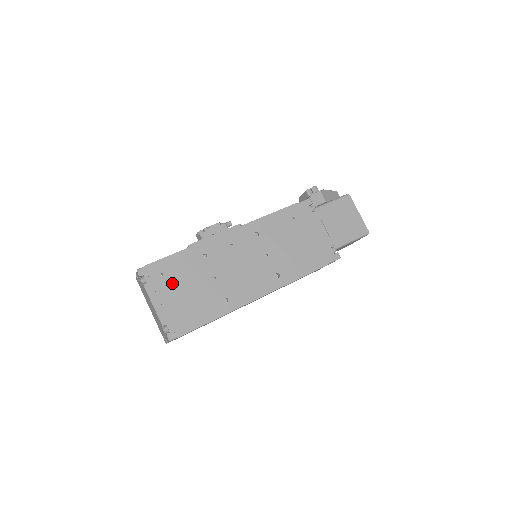
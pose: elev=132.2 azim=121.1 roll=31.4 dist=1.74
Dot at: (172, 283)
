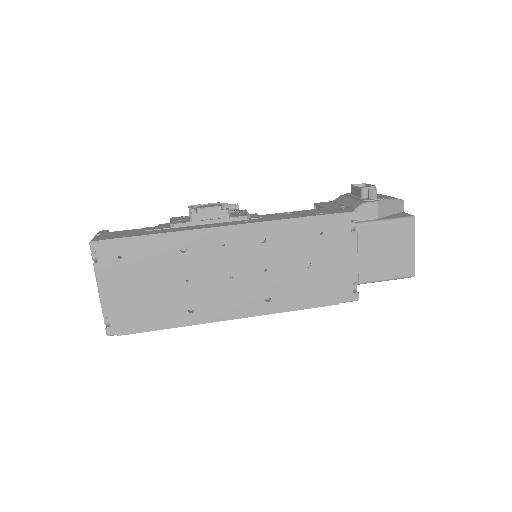
Dot at: (130, 271)
